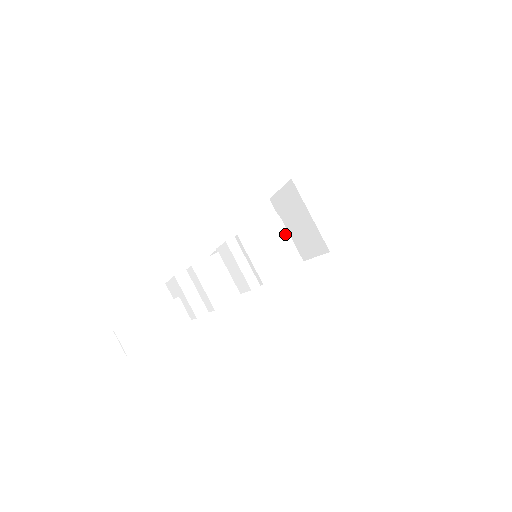
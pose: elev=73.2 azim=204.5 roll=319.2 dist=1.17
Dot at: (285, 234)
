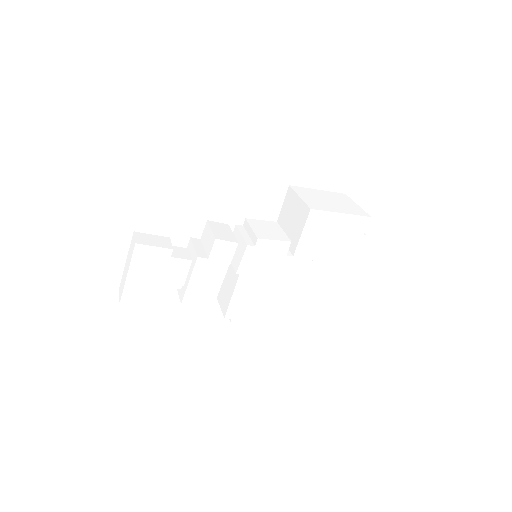
Dot at: (281, 229)
